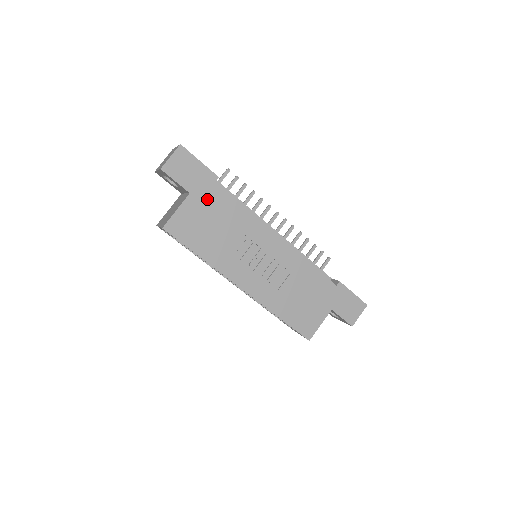
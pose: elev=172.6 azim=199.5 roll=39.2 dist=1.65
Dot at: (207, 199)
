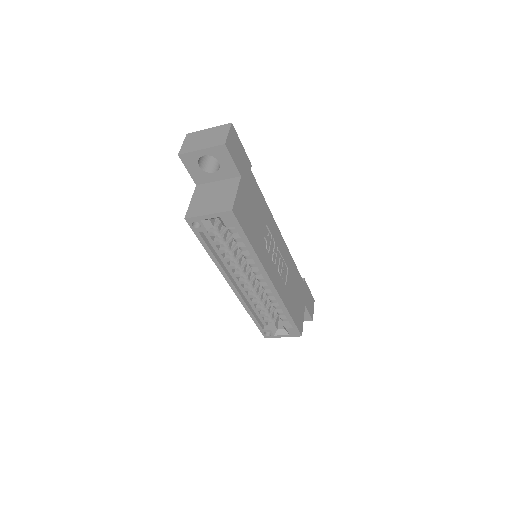
Dot at: (249, 186)
